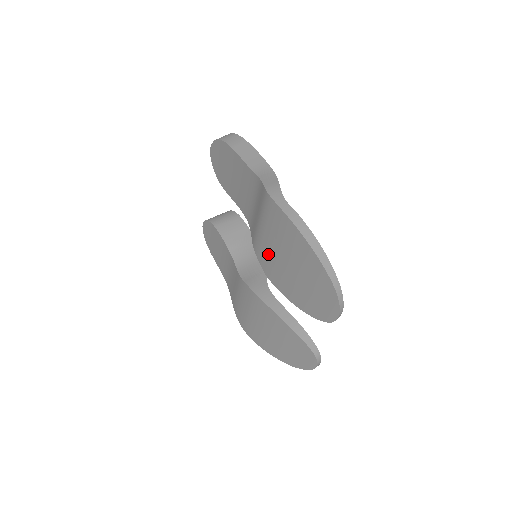
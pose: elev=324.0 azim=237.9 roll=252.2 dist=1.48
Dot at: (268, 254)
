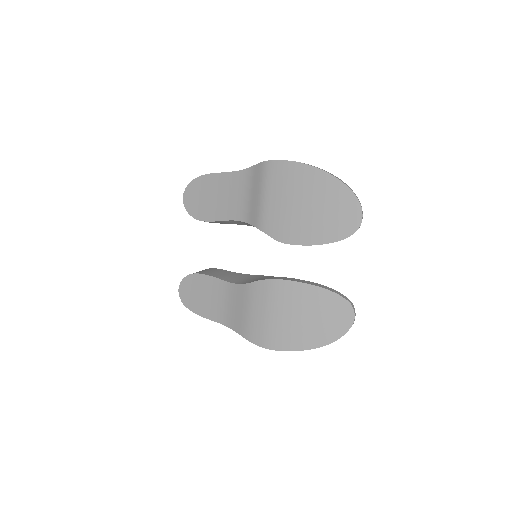
Dot at: (279, 216)
